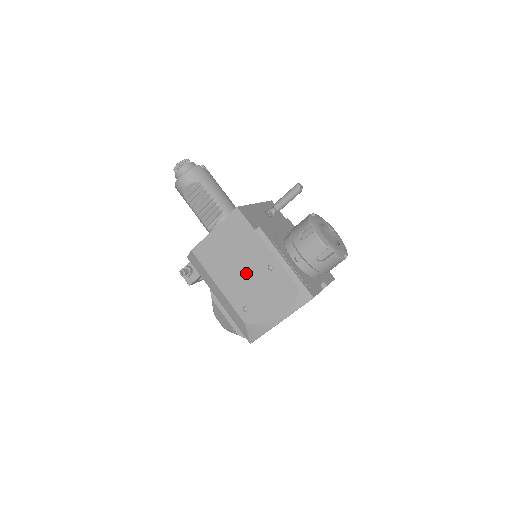
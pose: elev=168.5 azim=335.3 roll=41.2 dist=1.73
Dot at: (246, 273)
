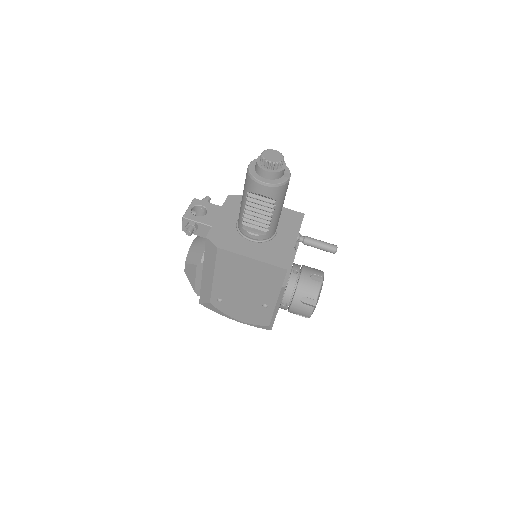
Dot at: (245, 292)
